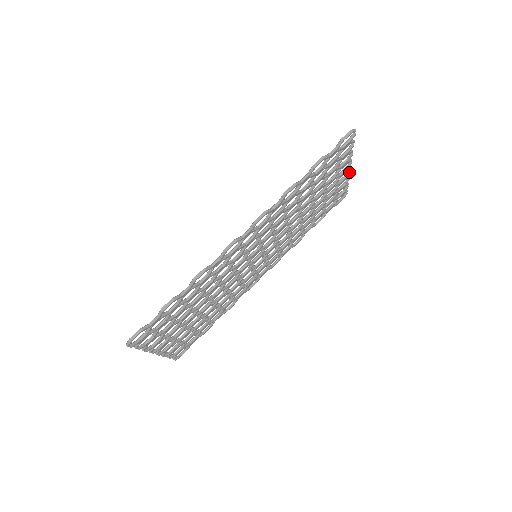
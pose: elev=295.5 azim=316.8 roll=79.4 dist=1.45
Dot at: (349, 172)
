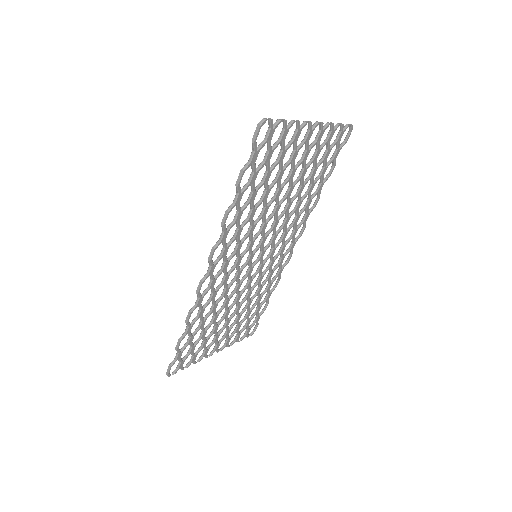
Dot at: (321, 124)
